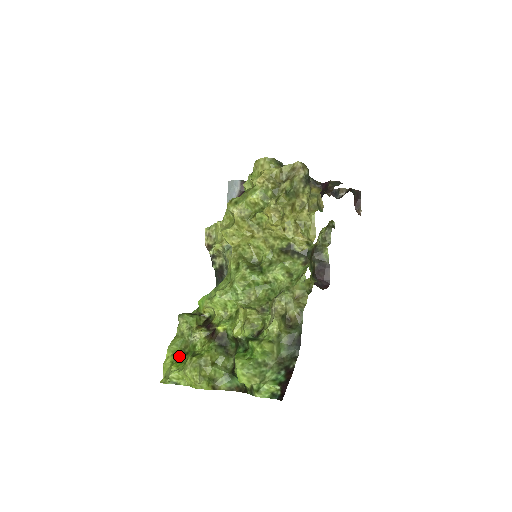
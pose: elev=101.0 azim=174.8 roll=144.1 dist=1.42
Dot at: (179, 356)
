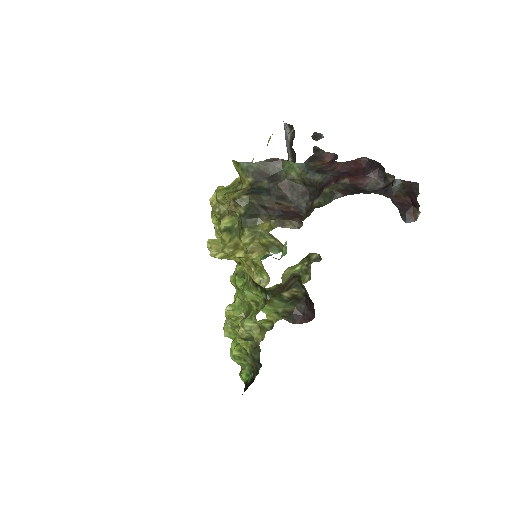
Dot at: occluded
